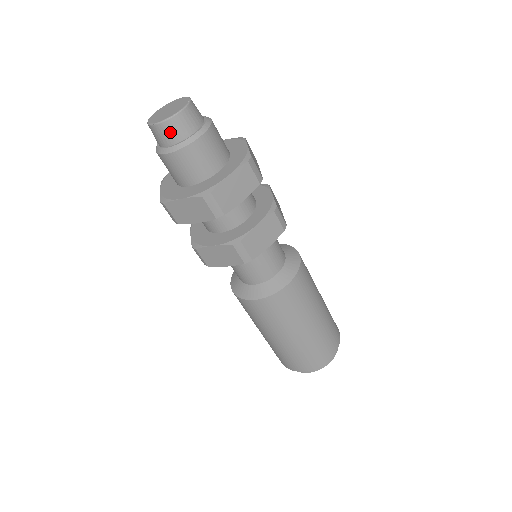
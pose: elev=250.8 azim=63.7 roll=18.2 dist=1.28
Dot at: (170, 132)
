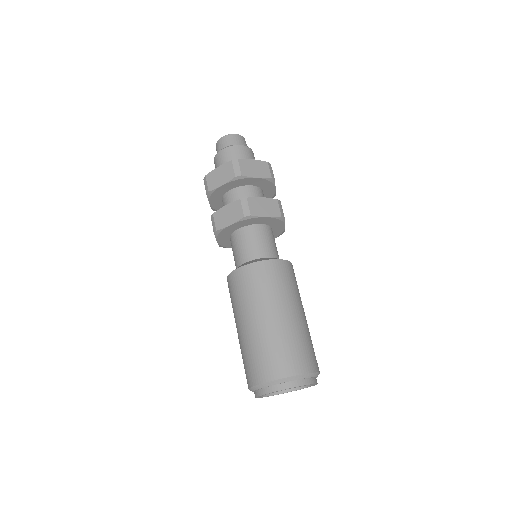
Dot at: (227, 141)
